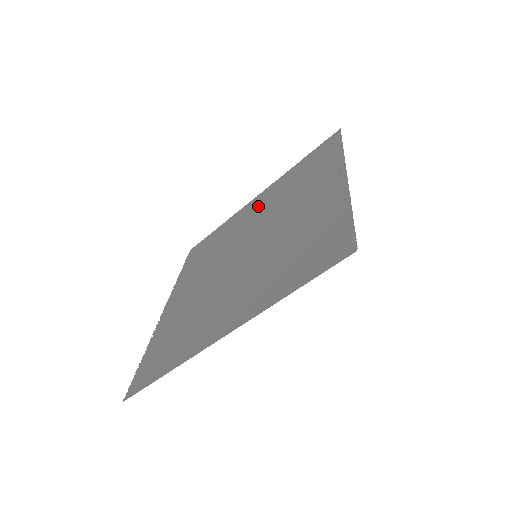
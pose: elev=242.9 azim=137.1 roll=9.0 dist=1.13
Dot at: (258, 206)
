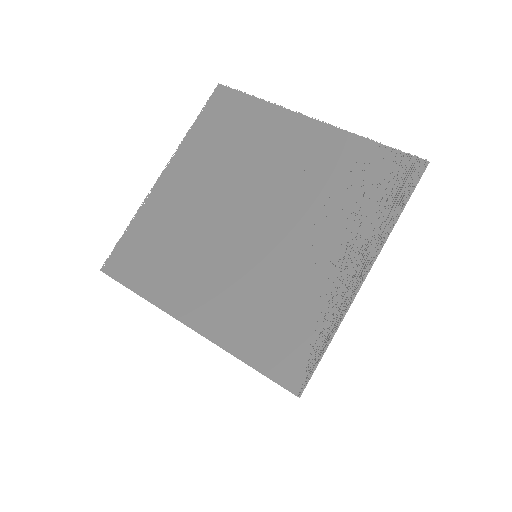
Dot at: (302, 152)
